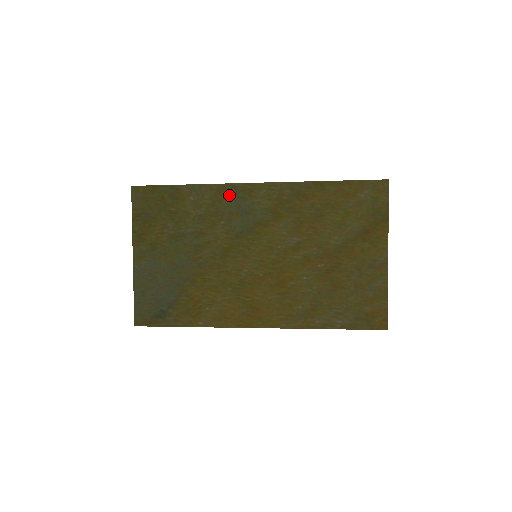
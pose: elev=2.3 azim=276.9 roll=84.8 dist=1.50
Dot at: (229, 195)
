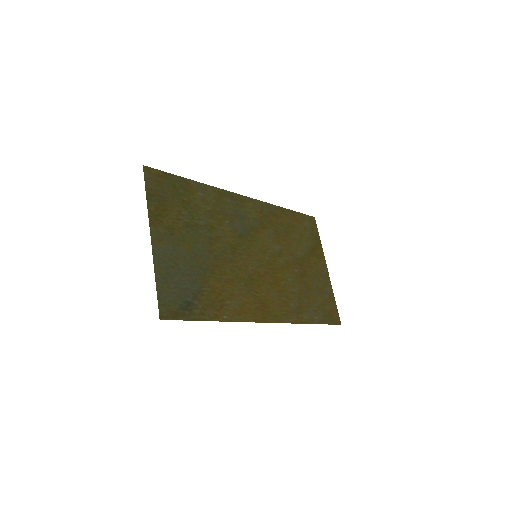
Dot at: (228, 200)
